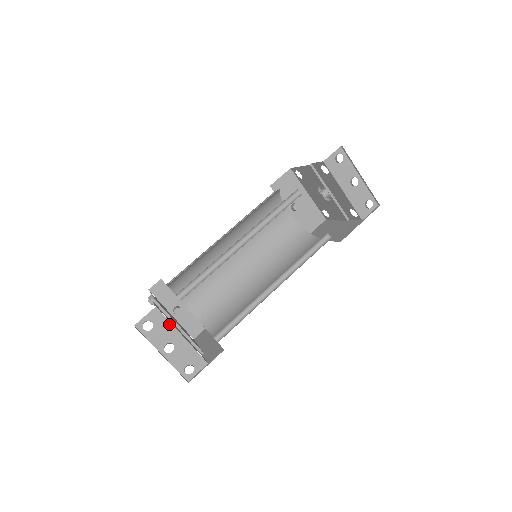
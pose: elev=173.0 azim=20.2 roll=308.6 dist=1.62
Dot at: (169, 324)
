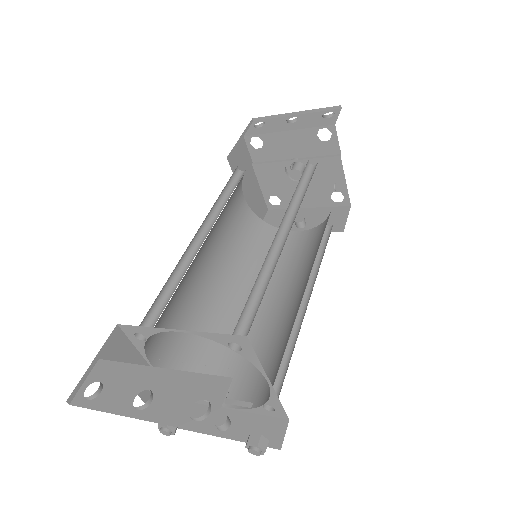
Dot at: (129, 367)
